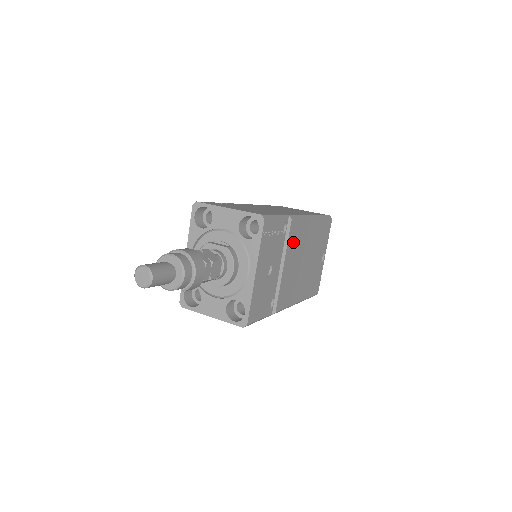
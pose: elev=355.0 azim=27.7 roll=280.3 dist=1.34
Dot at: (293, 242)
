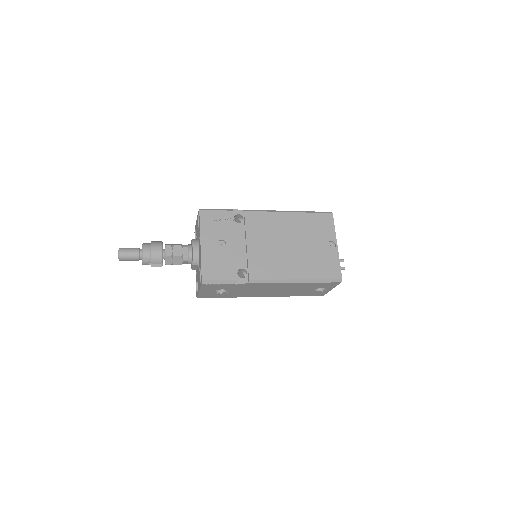
Dot at: (256, 227)
